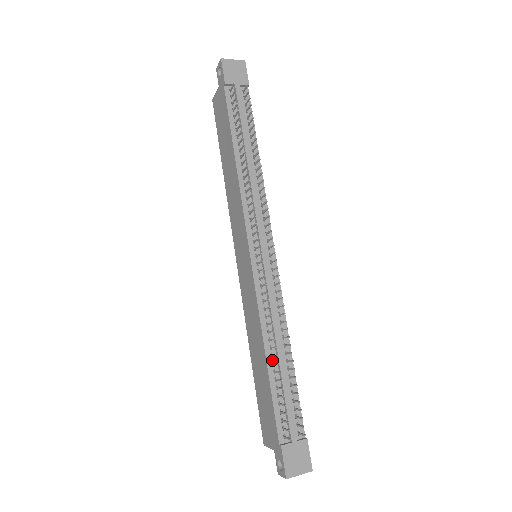
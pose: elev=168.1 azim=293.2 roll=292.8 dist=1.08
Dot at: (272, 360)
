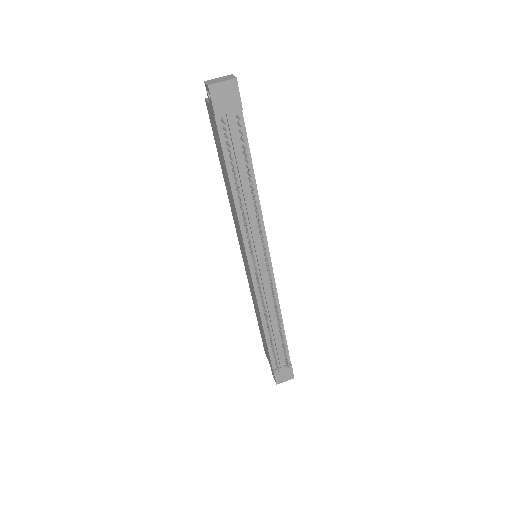
Dot at: (268, 329)
